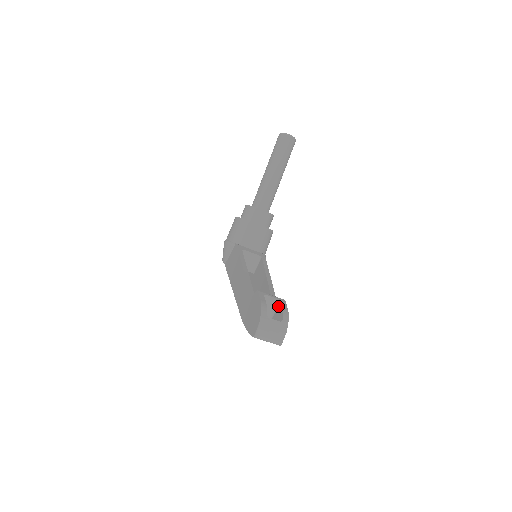
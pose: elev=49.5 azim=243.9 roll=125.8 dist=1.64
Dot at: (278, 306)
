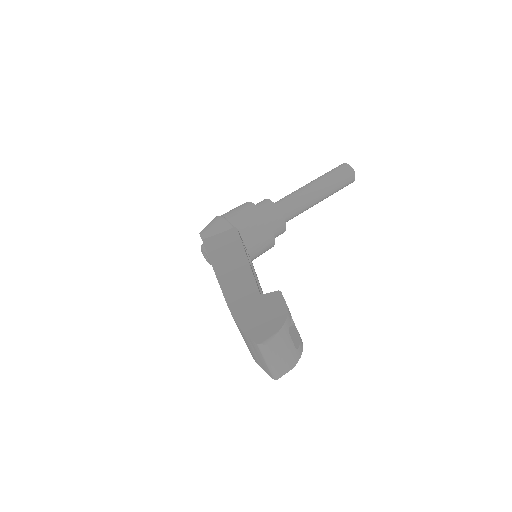
Dot at: occluded
